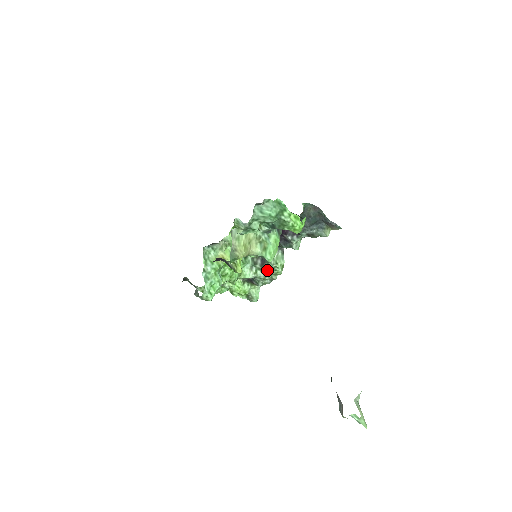
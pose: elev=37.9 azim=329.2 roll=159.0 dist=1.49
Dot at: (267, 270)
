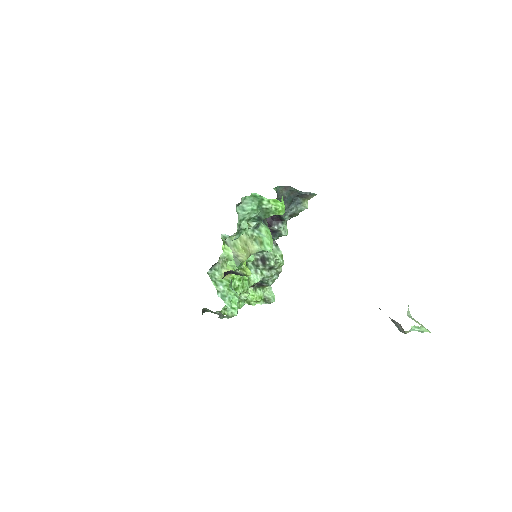
Dot at: (270, 267)
